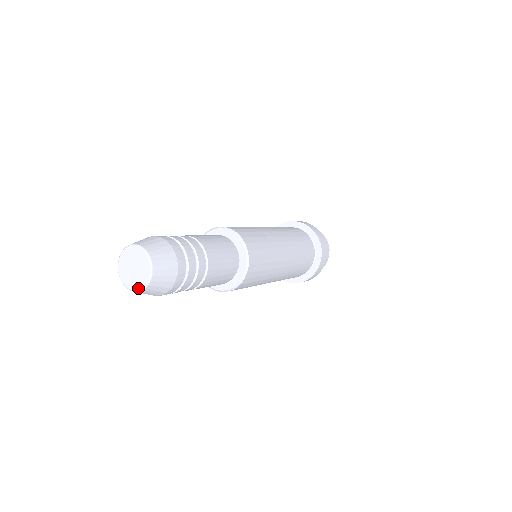
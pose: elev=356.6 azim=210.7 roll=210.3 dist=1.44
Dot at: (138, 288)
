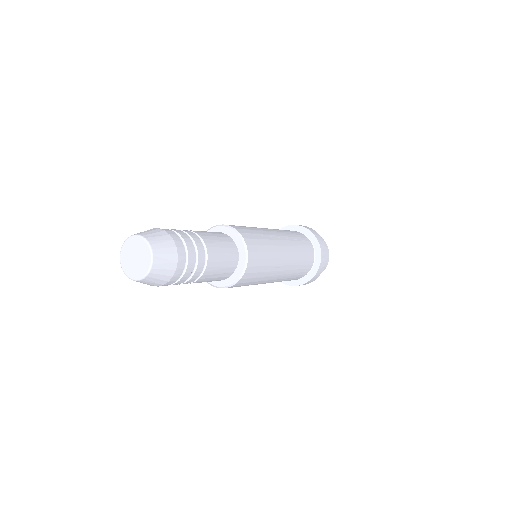
Dot at: (136, 277)
